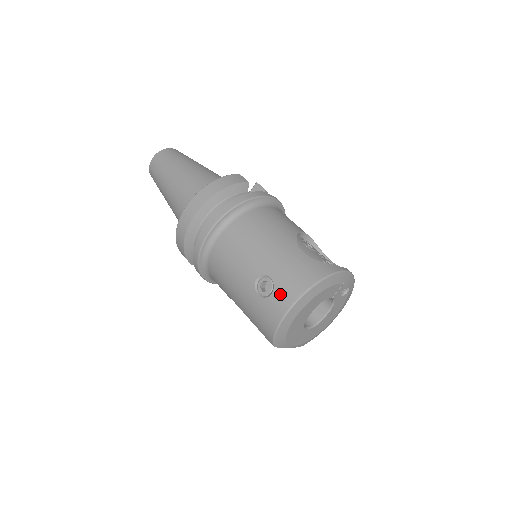
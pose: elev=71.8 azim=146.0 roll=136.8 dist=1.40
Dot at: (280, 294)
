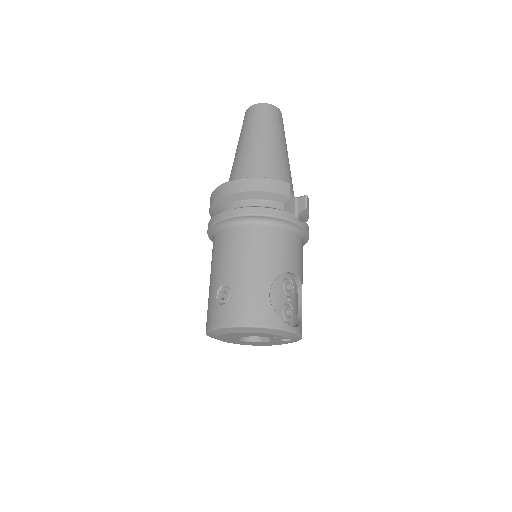
Dot at: (226, 311)
